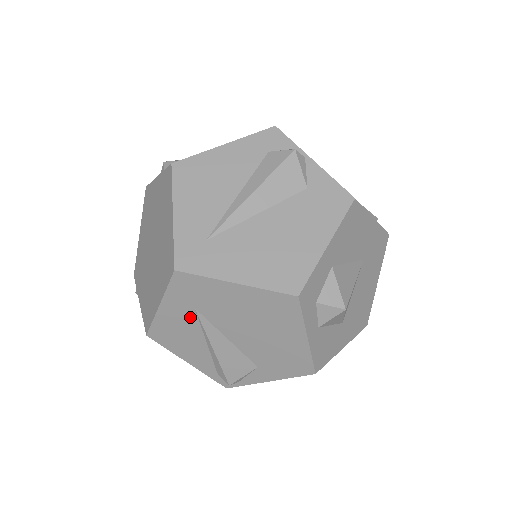
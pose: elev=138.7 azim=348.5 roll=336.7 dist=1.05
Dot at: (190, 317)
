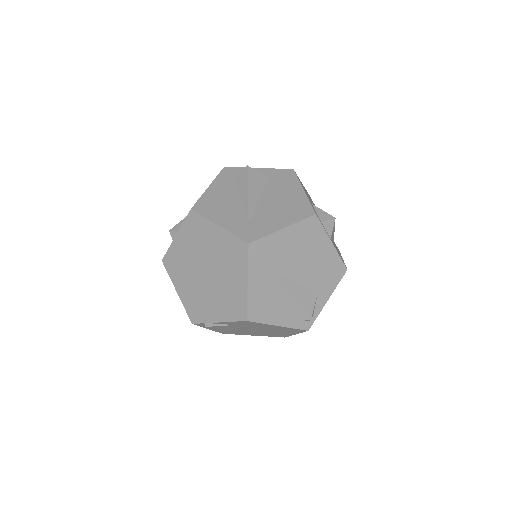
Dot at: (268, 278)
